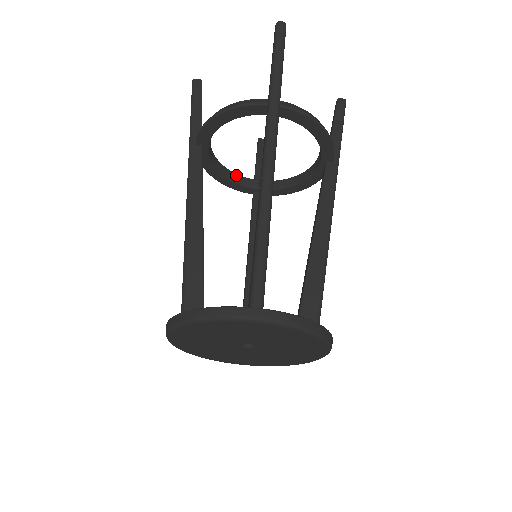
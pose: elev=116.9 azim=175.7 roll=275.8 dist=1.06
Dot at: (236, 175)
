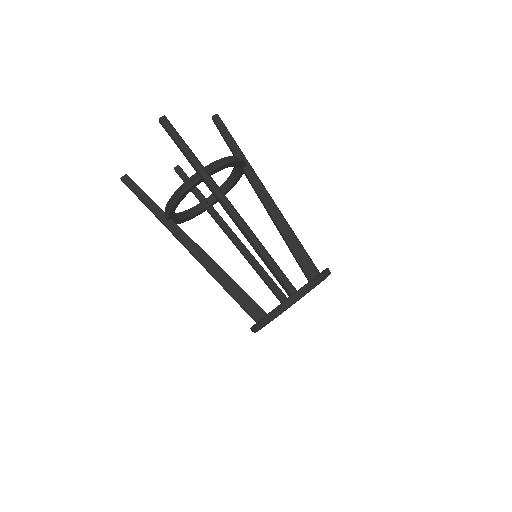
Dot at: (191, 210)
